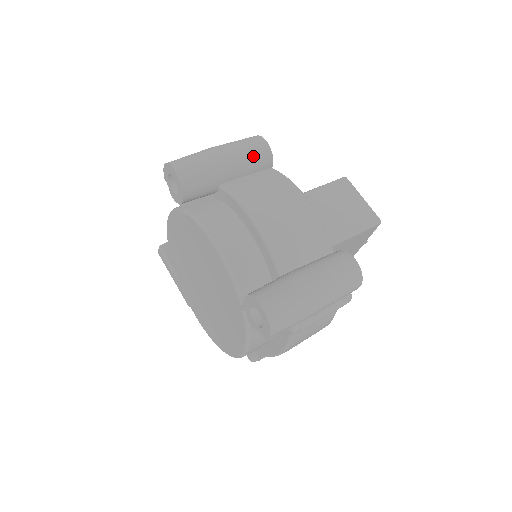
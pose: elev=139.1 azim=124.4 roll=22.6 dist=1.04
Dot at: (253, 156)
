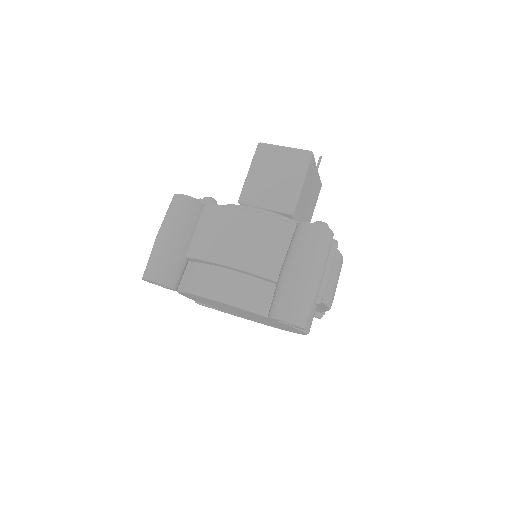
Dot at: (185, 215)
